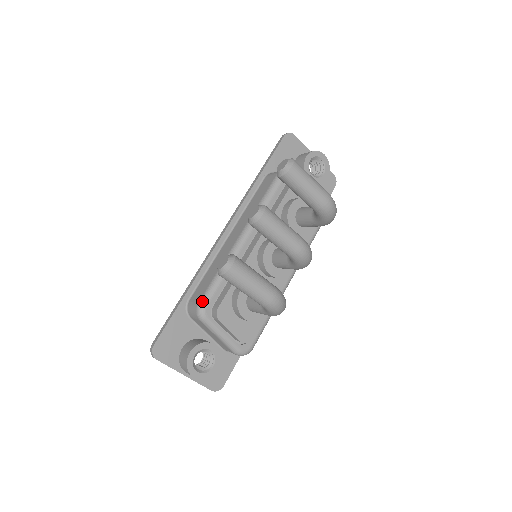
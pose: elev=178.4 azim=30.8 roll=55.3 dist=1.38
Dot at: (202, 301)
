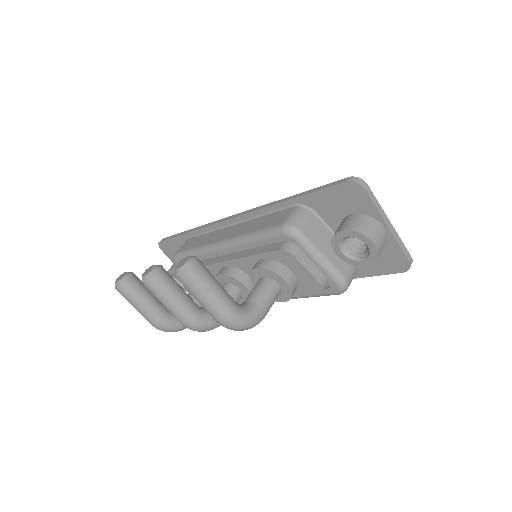
Dot at: (176, 255)
